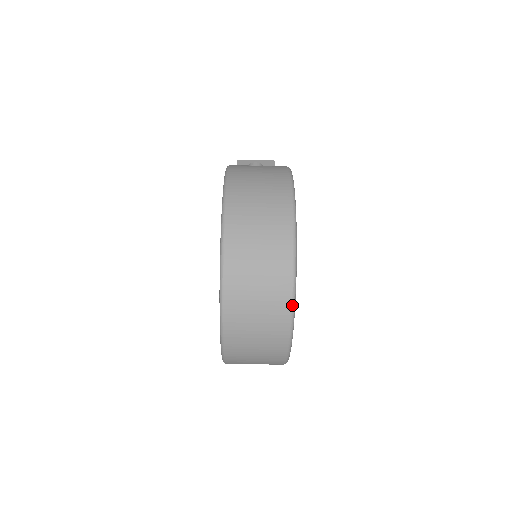
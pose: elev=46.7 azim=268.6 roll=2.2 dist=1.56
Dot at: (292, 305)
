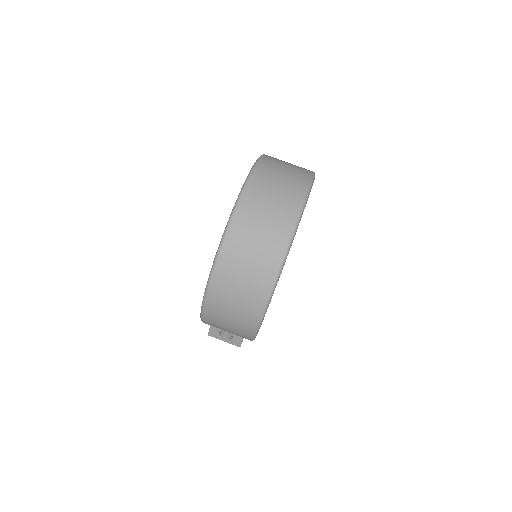
Dot at: (314, 173)
